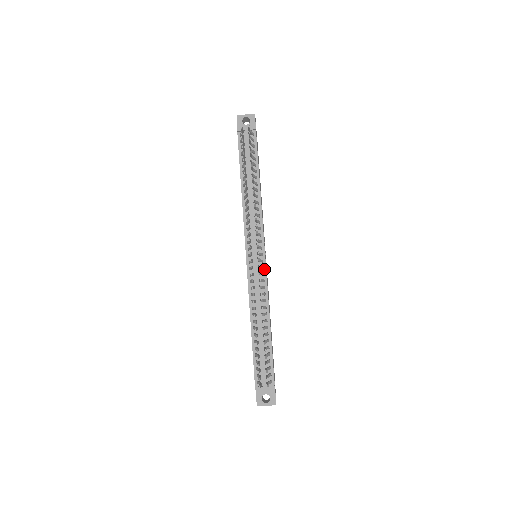
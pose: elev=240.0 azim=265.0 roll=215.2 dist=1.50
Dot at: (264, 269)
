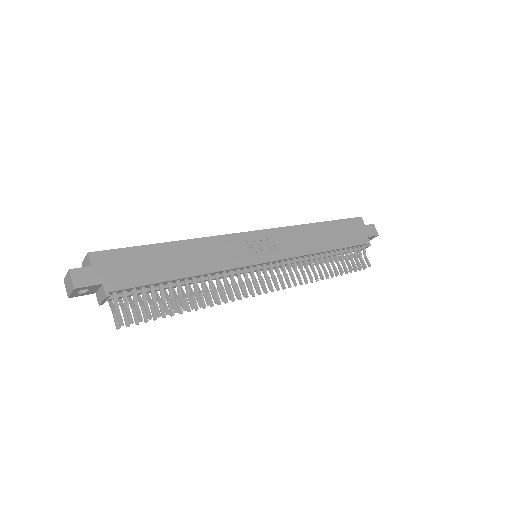
Dot at: (278, 261)
